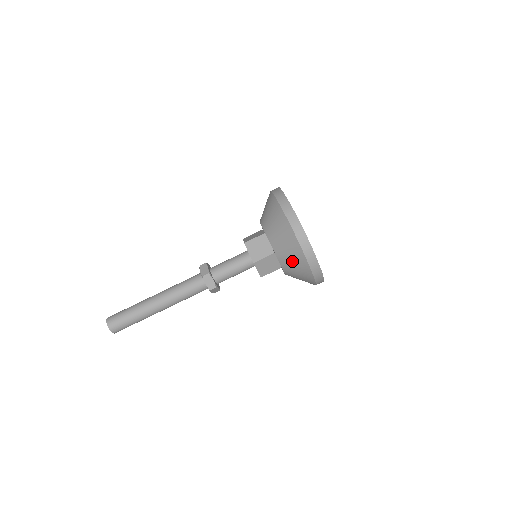
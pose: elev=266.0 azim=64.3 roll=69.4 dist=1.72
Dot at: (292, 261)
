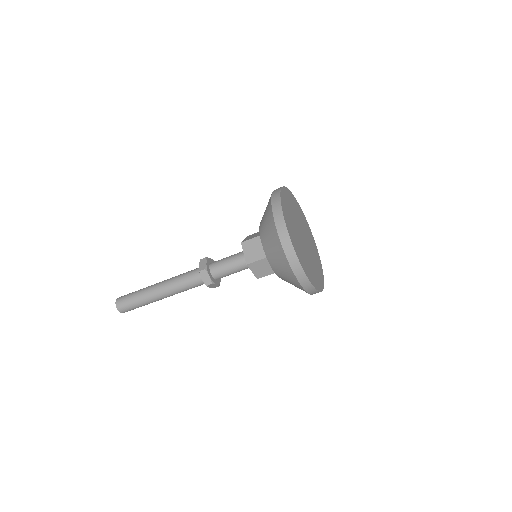
Dot at: occluded
